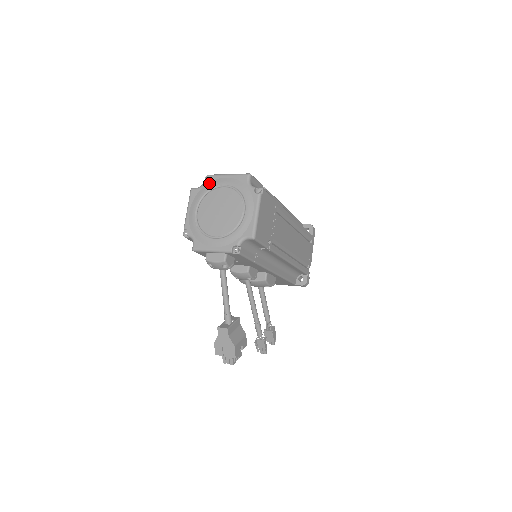
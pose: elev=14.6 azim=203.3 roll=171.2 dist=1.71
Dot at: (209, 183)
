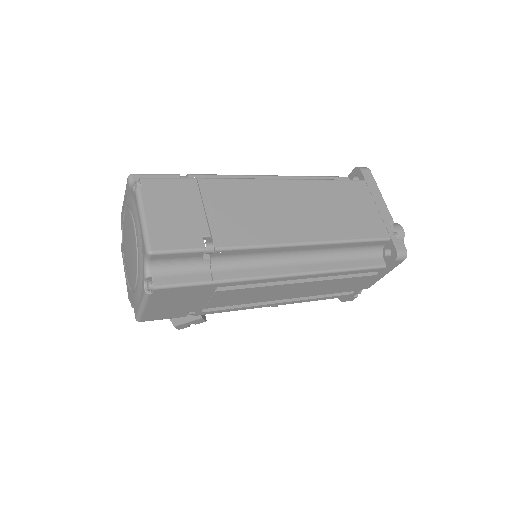
Dot at: (132, 198)
